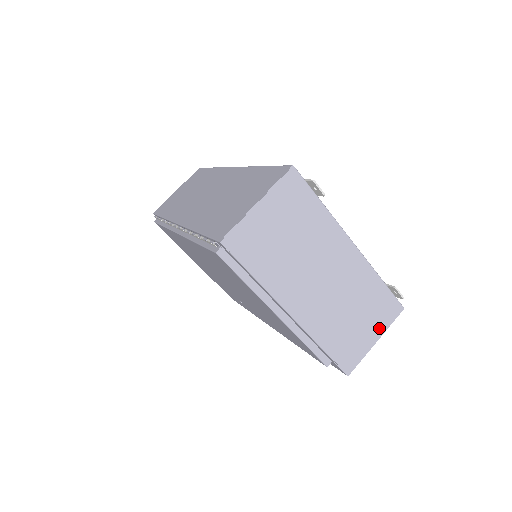
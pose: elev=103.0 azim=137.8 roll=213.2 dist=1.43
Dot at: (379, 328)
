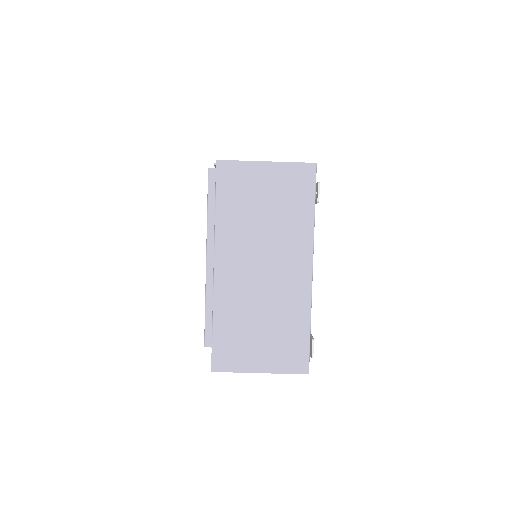
Dot at: (272, 364)
